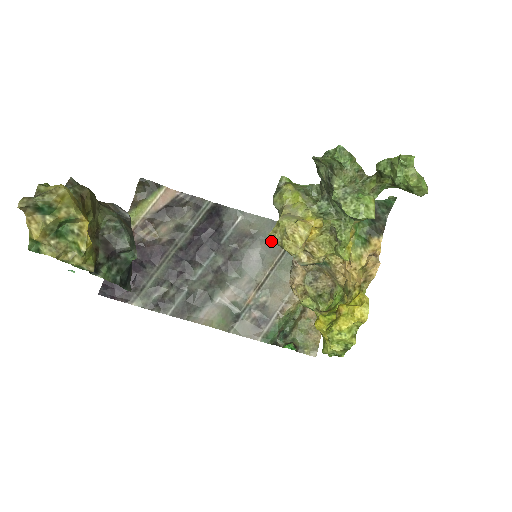
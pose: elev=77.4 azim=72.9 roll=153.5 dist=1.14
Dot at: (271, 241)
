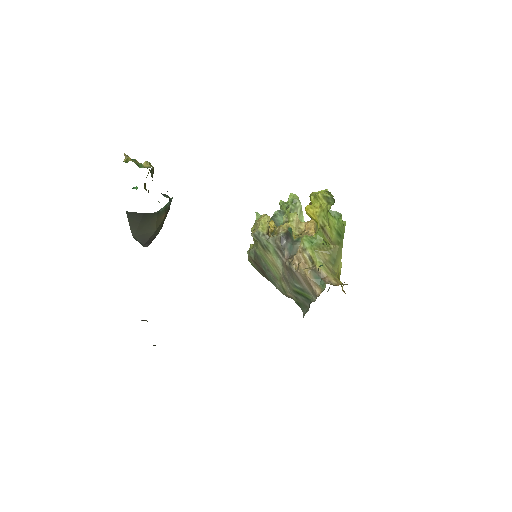
Dot at: (254, 233)
